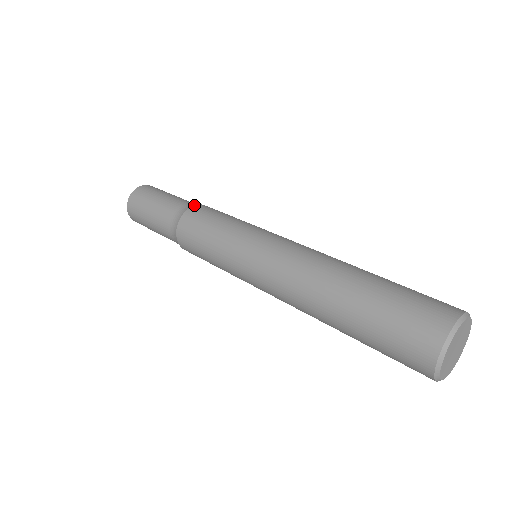
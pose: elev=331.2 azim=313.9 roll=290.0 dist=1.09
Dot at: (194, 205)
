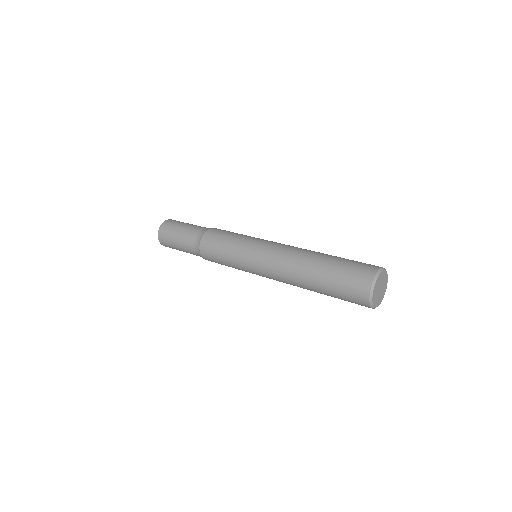
Dot at: occluded
